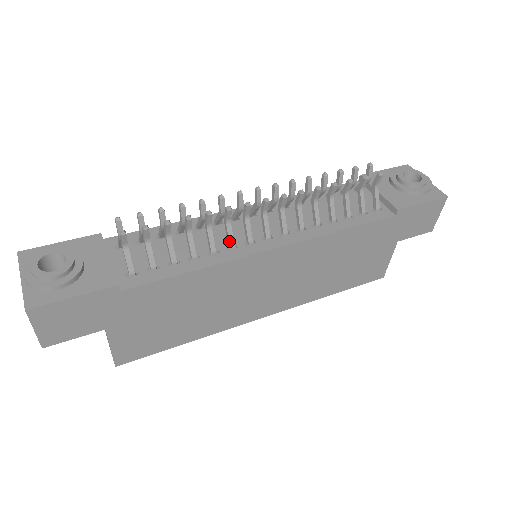
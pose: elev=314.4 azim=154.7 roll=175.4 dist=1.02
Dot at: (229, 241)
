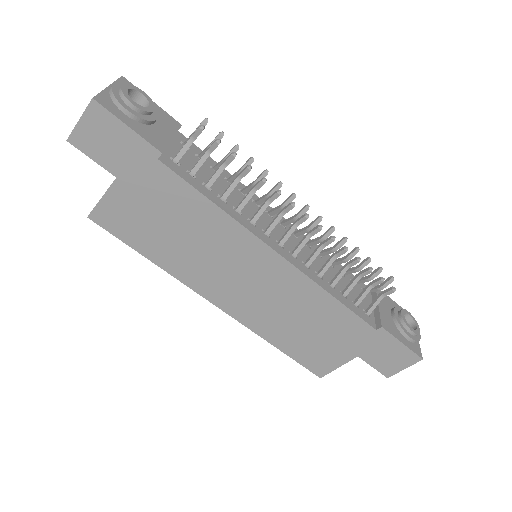
Dot at: (255, 215)
